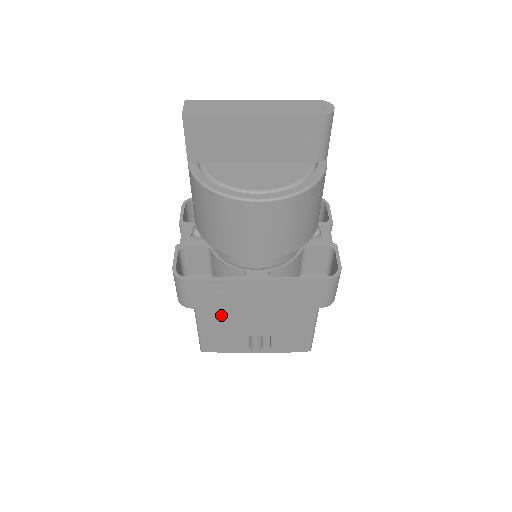
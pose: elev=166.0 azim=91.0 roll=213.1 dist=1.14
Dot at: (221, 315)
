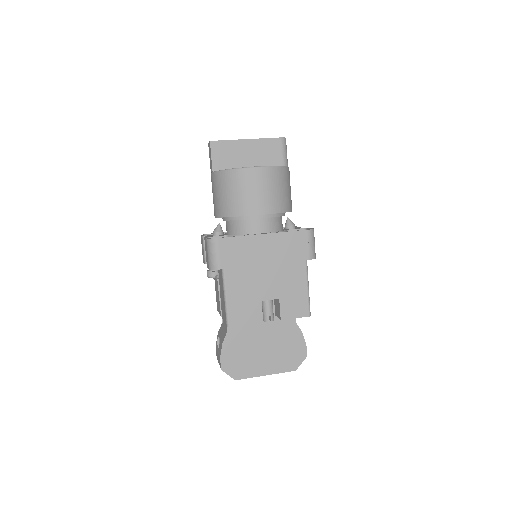
Dot at: (241, 276)
